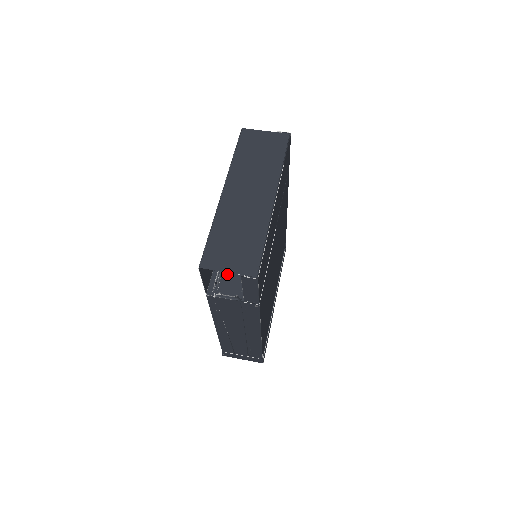
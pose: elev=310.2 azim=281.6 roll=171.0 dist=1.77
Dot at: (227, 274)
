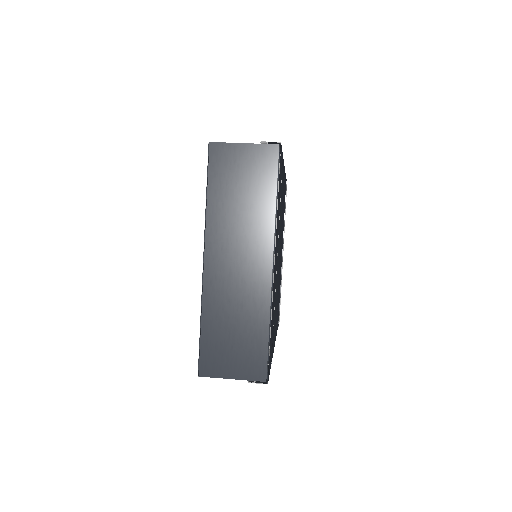
Dot at: occluded
